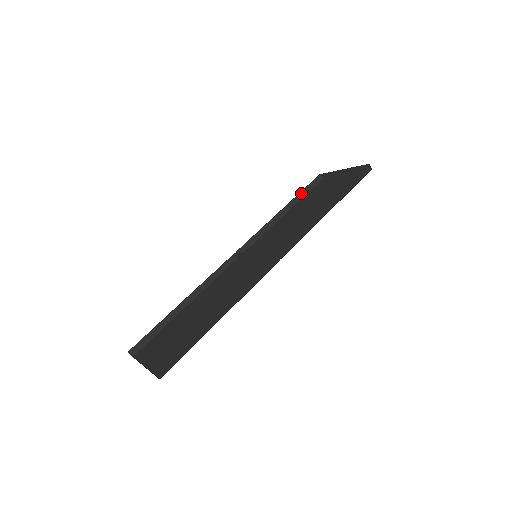
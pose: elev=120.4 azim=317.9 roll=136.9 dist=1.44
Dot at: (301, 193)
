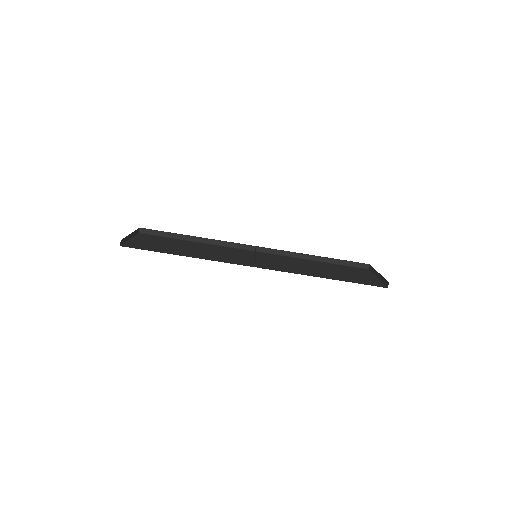
Dot at: (342, 261)
